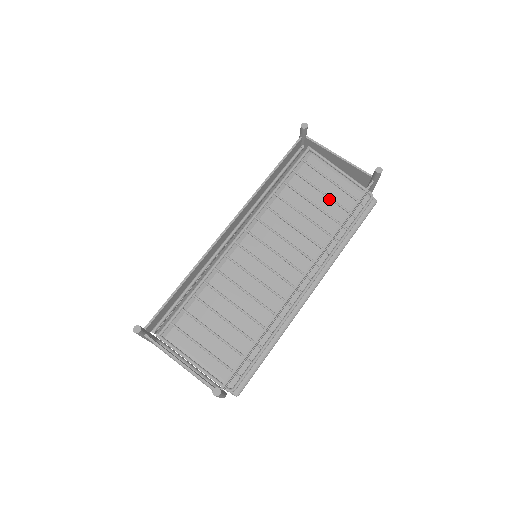
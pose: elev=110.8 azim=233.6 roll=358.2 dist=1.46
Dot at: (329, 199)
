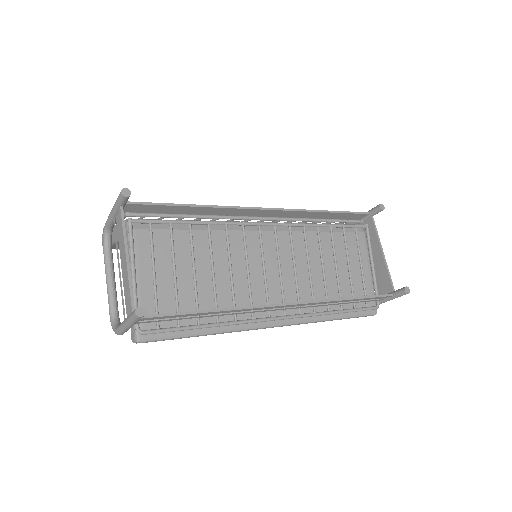
Dot at: (348, 275)
